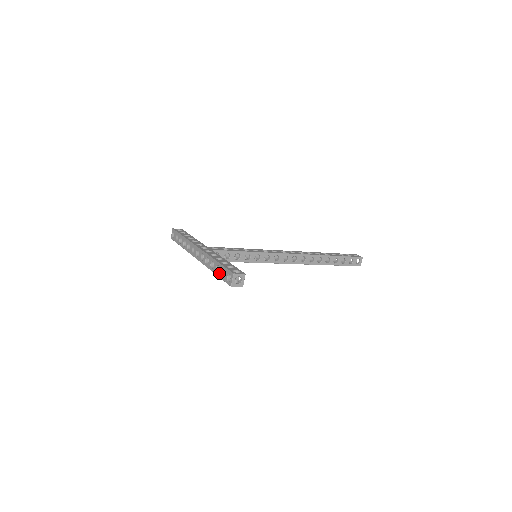
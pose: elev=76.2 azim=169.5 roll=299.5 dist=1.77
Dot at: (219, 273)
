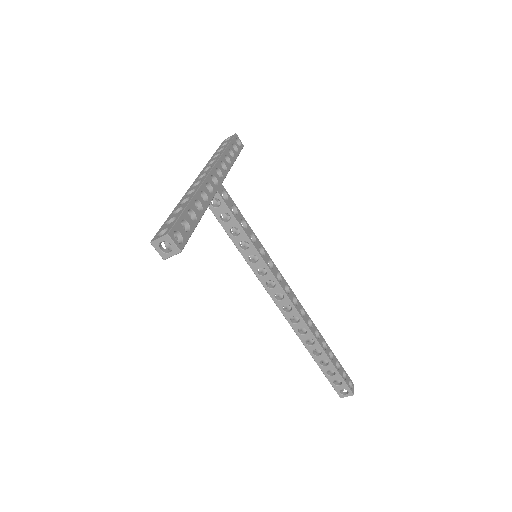
Dot at: (172, 216)
